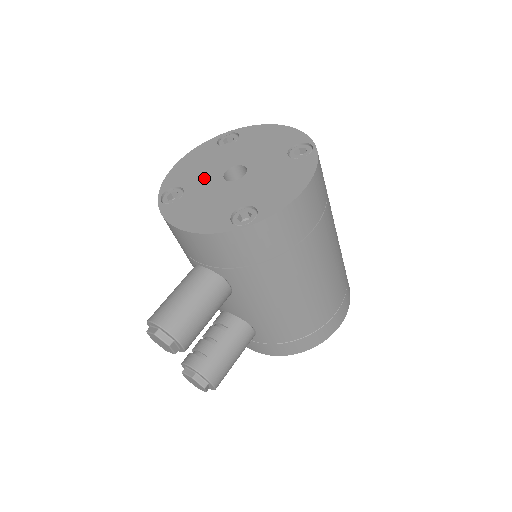
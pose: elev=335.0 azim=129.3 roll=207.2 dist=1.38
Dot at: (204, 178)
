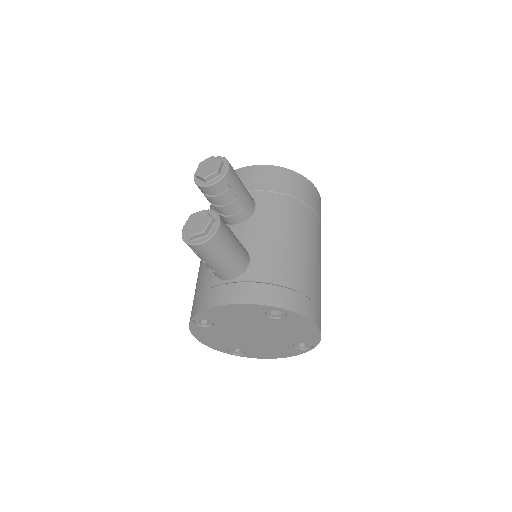
Dot at: occluded
